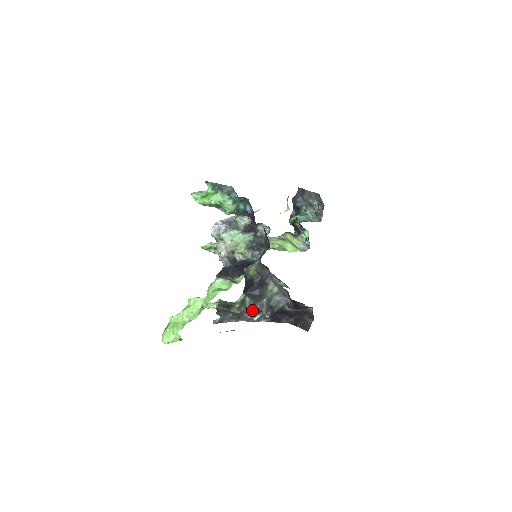
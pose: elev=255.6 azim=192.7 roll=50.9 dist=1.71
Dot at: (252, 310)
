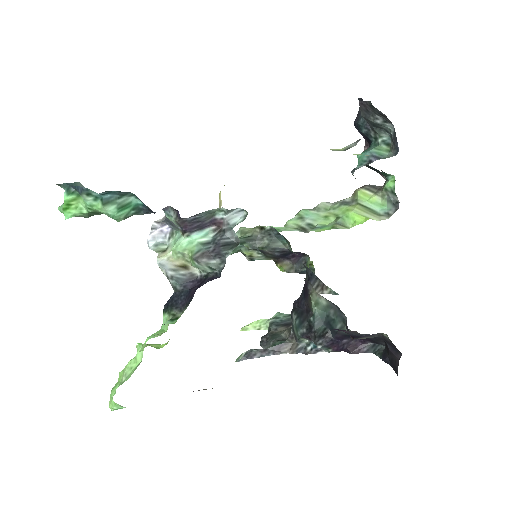
Dot at: (298, 335)
